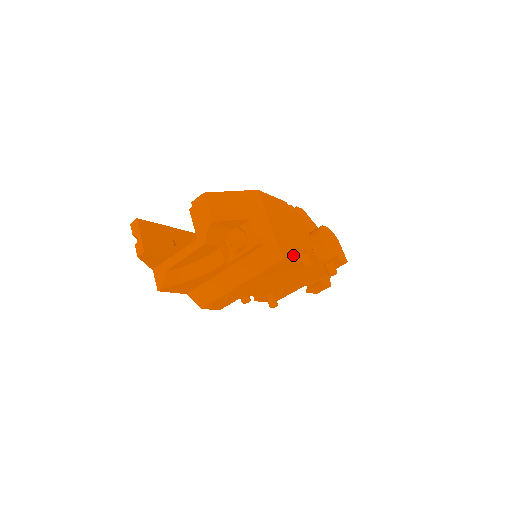
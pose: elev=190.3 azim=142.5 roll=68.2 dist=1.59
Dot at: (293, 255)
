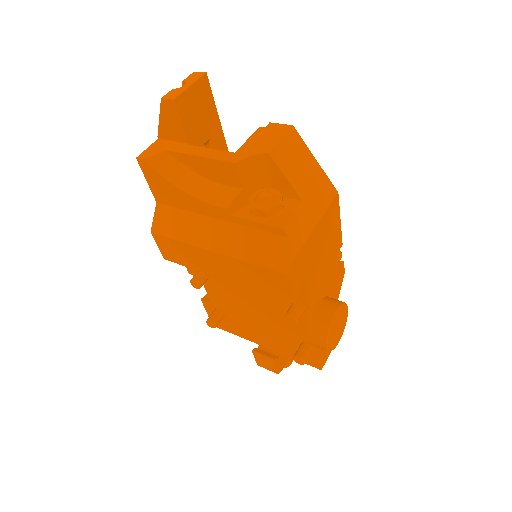
Dot at: (296, 285)
